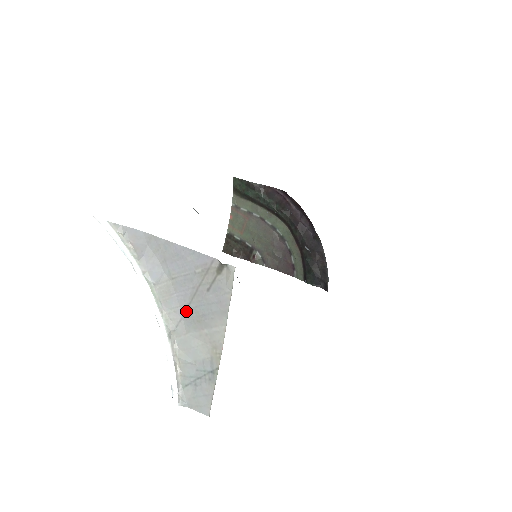
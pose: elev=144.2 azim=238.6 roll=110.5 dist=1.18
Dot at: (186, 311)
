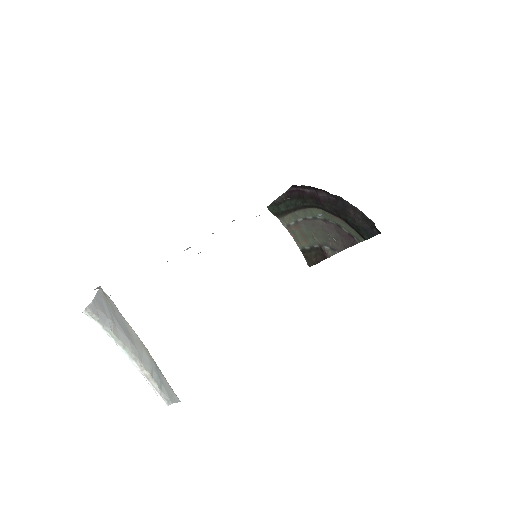
Dot at: (126, 334)
